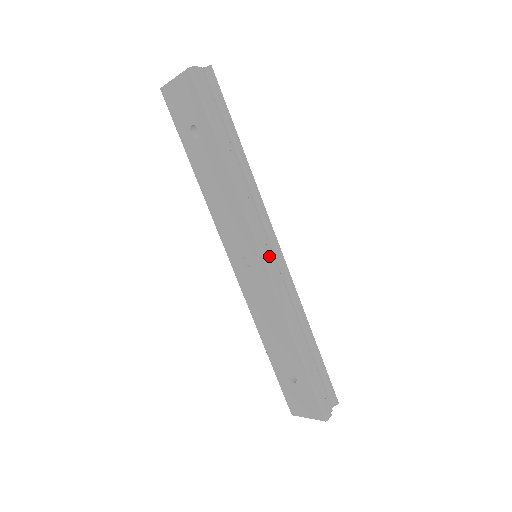
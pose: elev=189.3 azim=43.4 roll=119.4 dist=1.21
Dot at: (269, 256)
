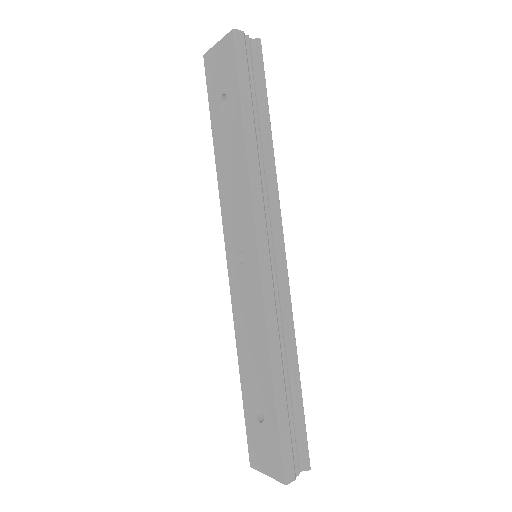
Dot at: (267, 254)
